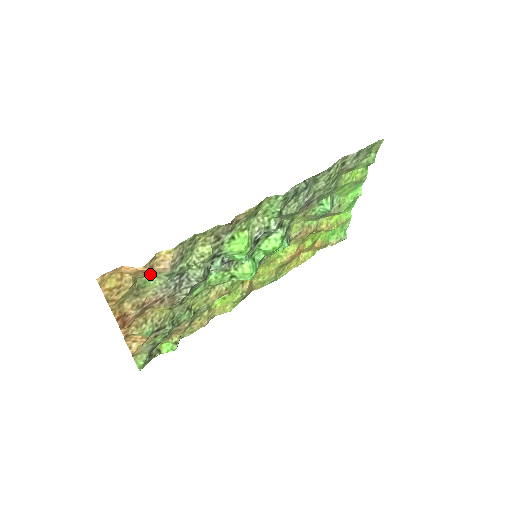
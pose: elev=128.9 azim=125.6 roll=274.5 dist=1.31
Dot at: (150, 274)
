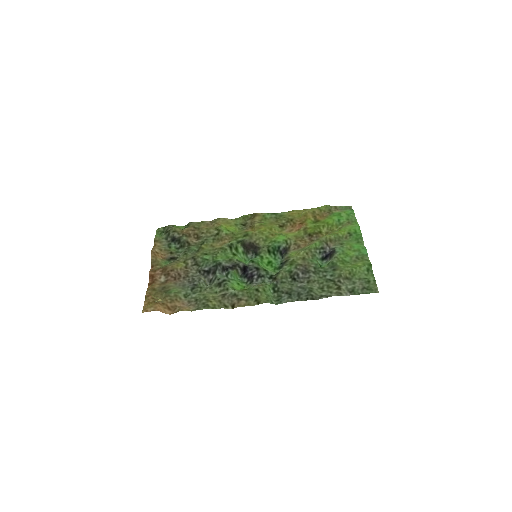
Dot at: (175, 296)
